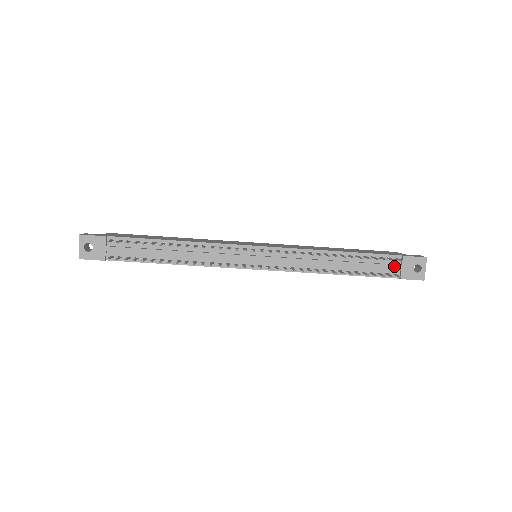
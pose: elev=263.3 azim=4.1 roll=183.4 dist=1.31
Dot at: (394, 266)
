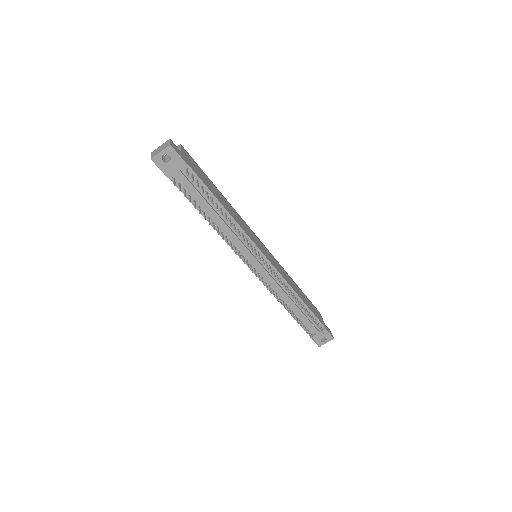
Dot at: (316, 329)
